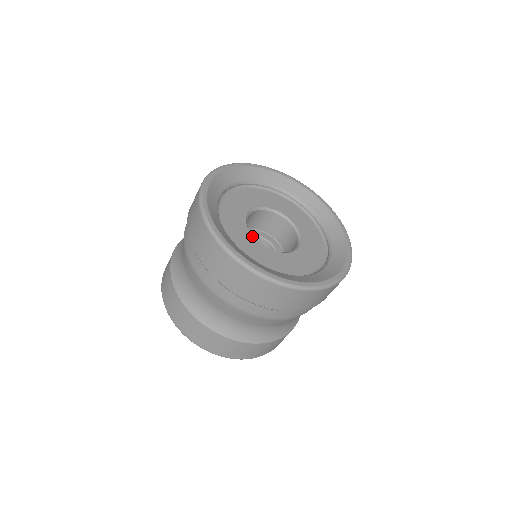
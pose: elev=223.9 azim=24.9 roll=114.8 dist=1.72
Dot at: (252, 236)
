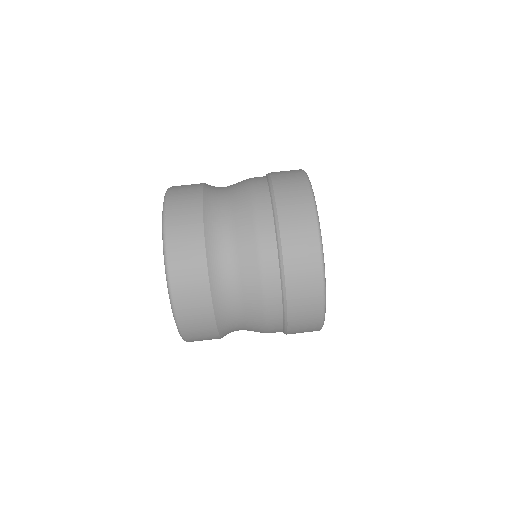
Dot at: occluded
